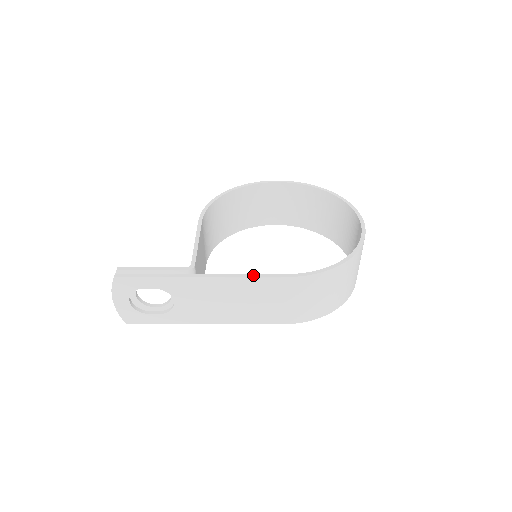
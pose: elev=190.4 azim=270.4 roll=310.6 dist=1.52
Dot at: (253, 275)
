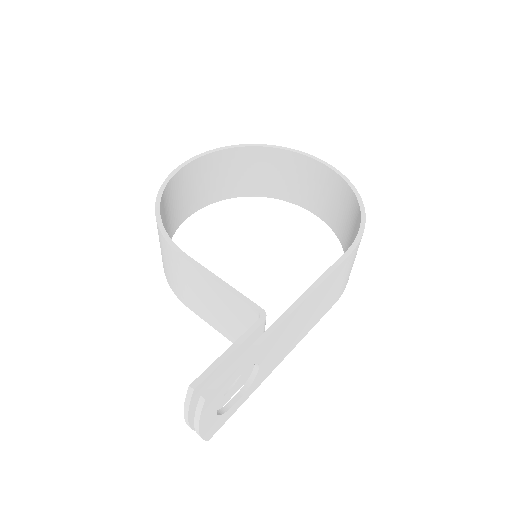
Dot at: (325, 275)
